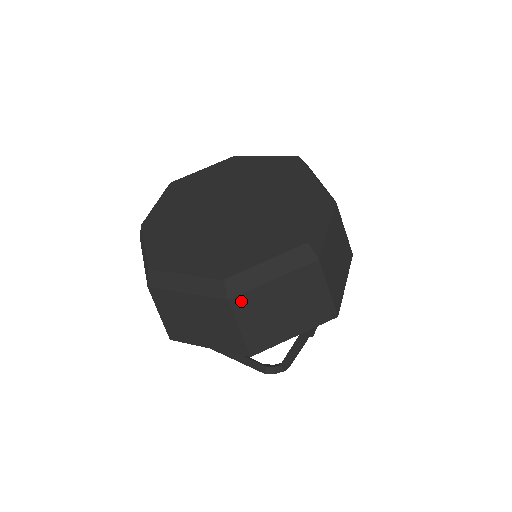
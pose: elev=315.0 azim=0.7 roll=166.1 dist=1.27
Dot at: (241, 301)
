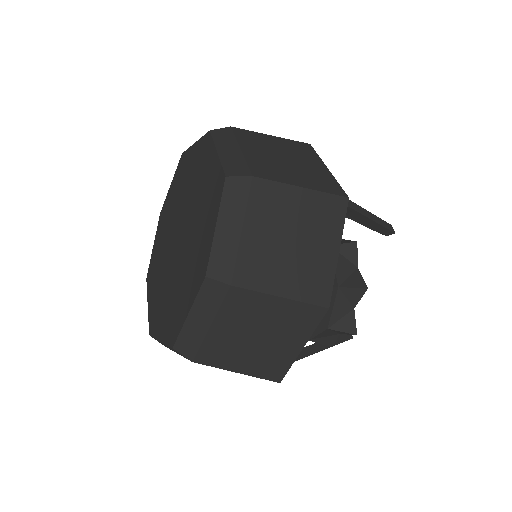
Dot at: occluded
